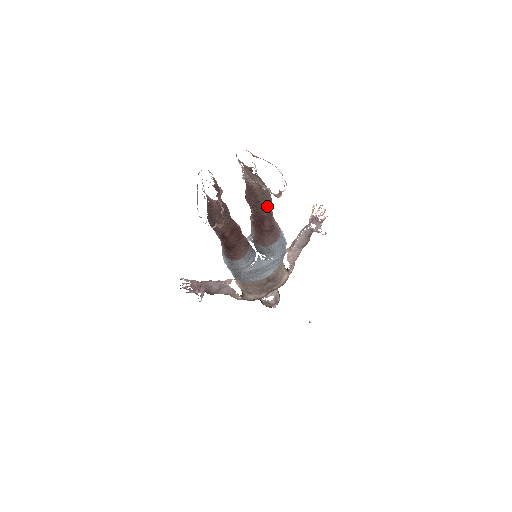
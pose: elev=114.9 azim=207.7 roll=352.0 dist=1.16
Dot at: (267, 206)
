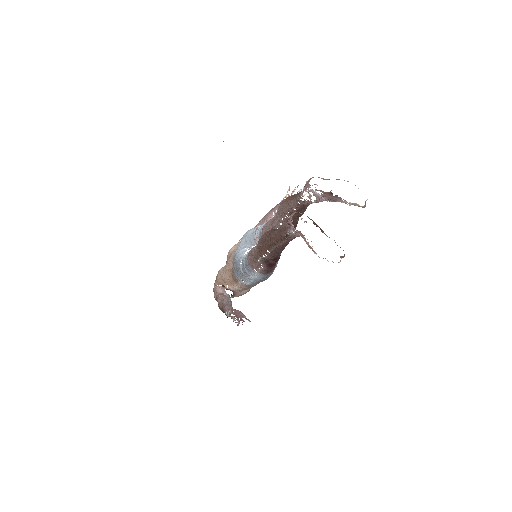
Dot at: occluded
